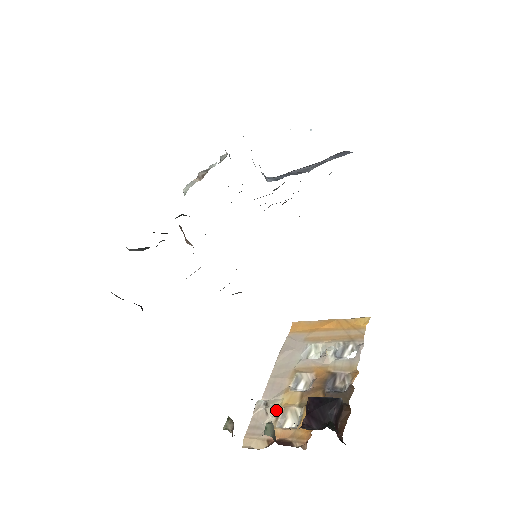
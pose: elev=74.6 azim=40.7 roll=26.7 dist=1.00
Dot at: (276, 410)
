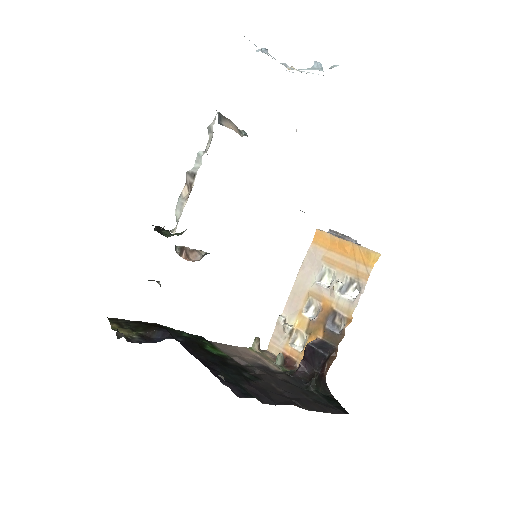
Dot at: (290, 332)
